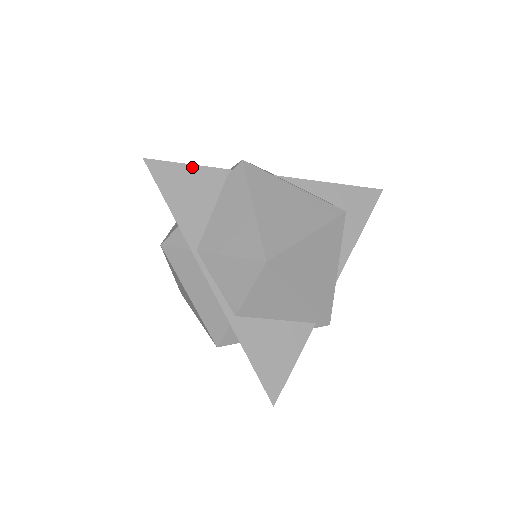
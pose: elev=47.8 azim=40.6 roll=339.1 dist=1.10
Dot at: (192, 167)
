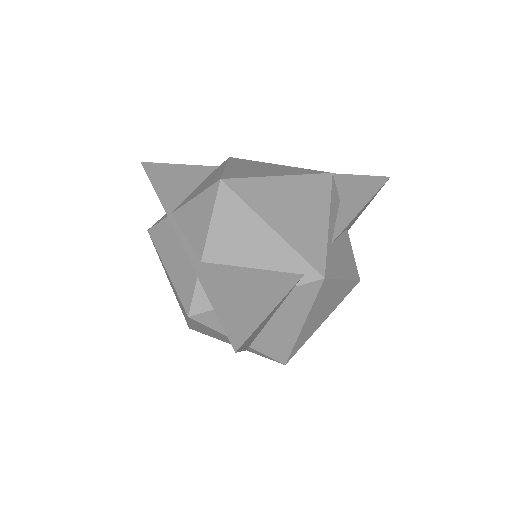
Dot at: (183, 166)
